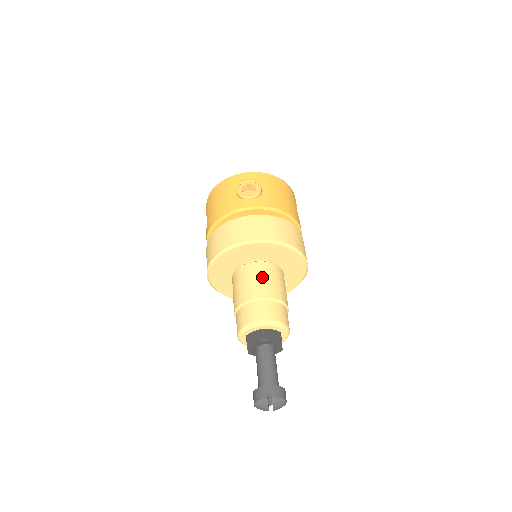
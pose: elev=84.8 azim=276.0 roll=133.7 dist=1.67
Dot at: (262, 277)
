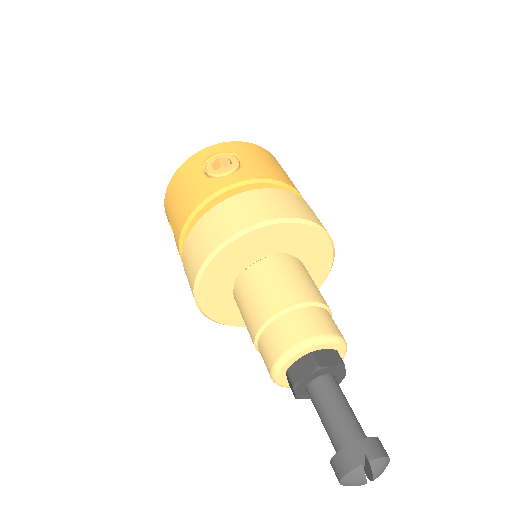
Dot at: (281, 277)
